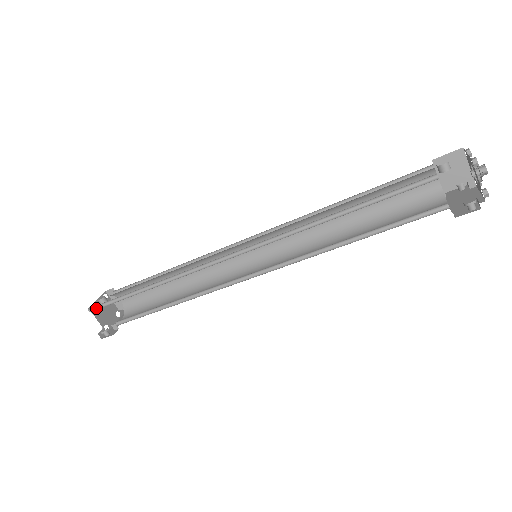
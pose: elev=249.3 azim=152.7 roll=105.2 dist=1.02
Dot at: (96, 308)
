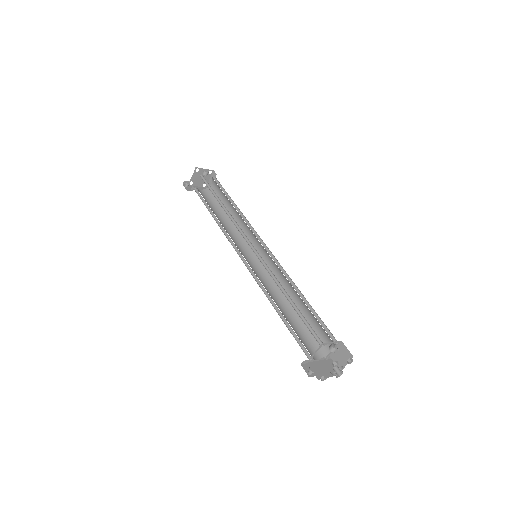
Dot at: (199, 171)
